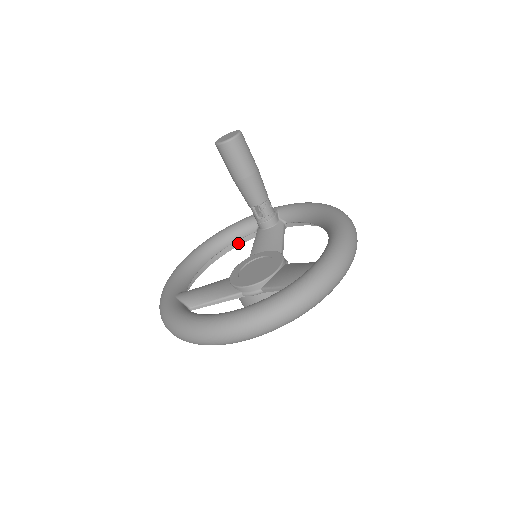
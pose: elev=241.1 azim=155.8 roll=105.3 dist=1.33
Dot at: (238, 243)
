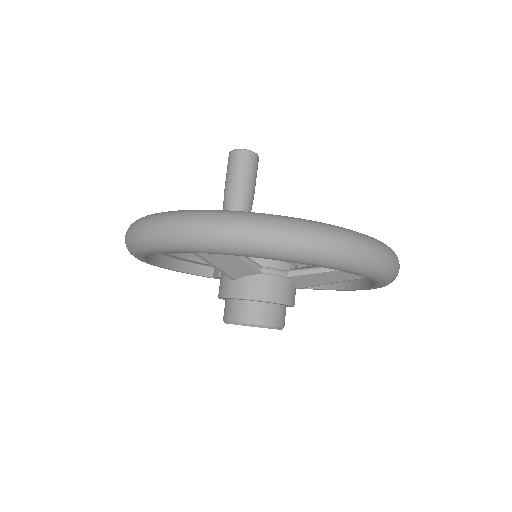
Dot at: (179, 268)
